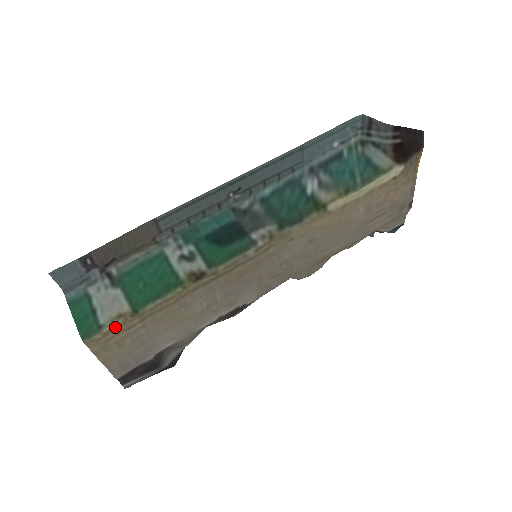
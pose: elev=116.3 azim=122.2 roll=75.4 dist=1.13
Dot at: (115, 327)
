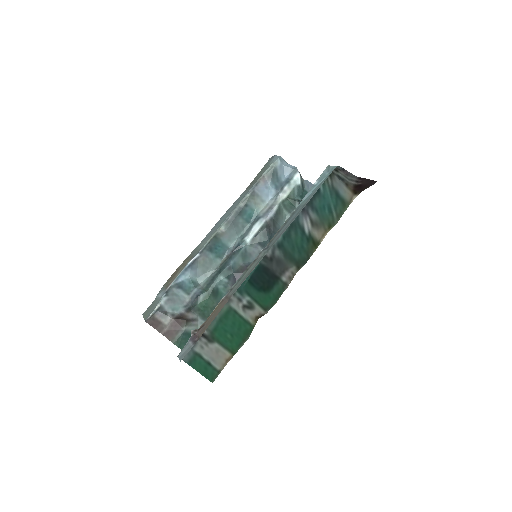
Dot at: (224, 366)
